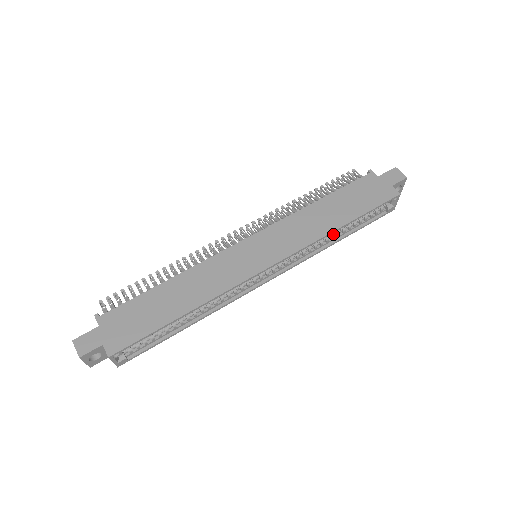
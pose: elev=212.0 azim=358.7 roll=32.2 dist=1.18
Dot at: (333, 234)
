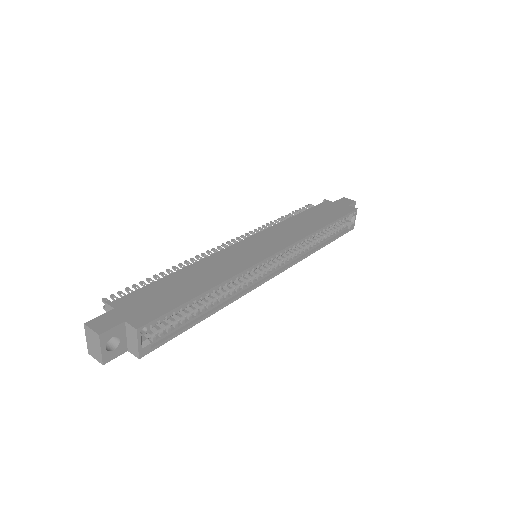
Dot at: (316, 239)
